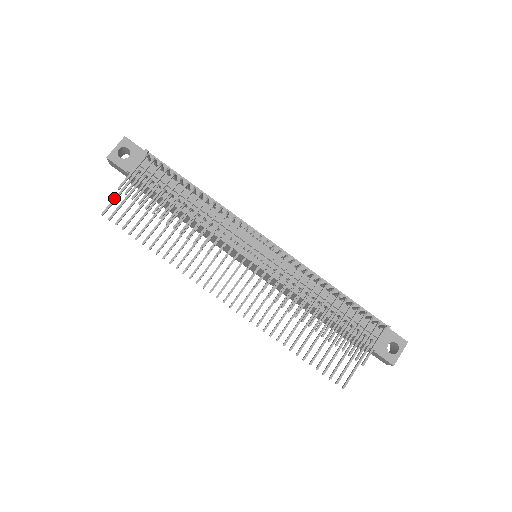
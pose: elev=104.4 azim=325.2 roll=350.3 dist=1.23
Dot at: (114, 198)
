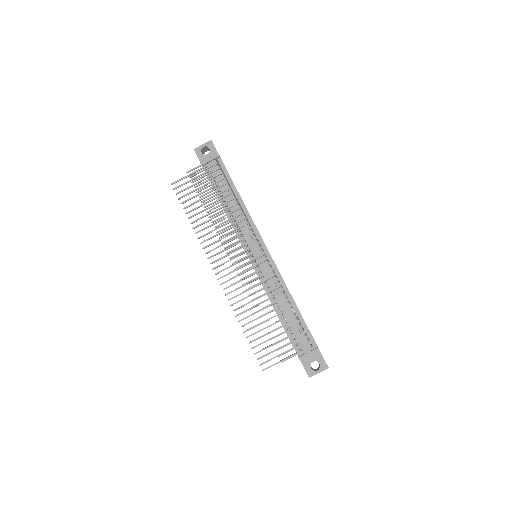
Dot at: (183, 177)
